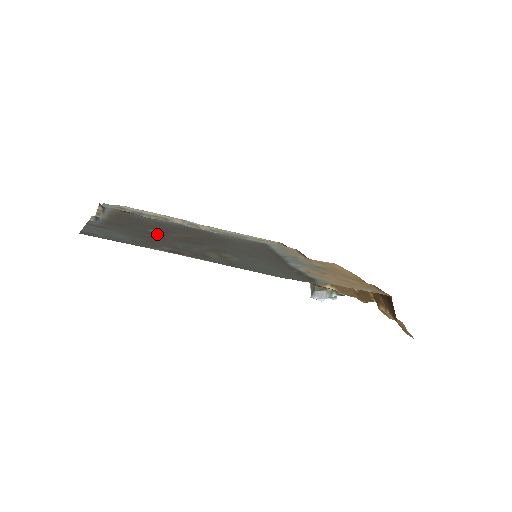
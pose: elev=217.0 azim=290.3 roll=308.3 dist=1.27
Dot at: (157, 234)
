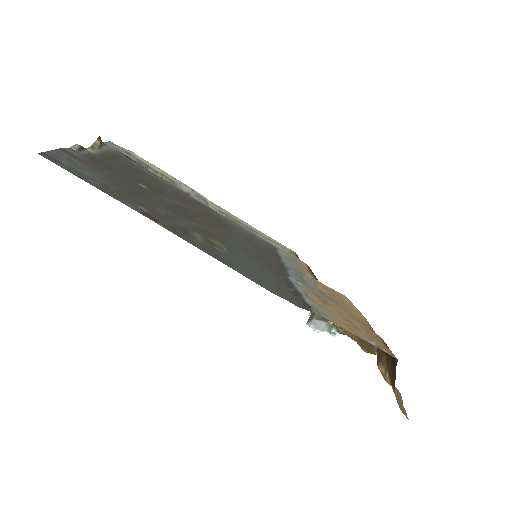
Dot at: (145, 190)
